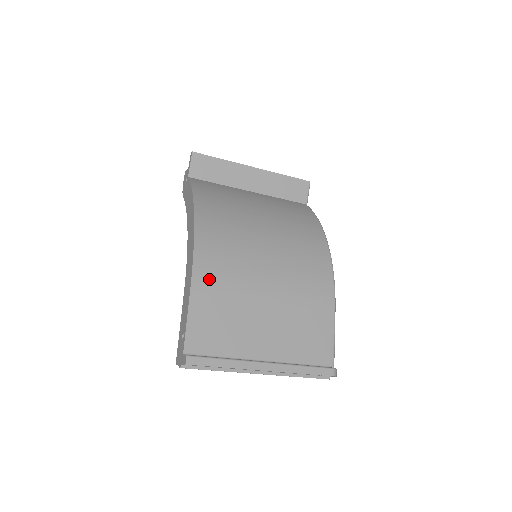
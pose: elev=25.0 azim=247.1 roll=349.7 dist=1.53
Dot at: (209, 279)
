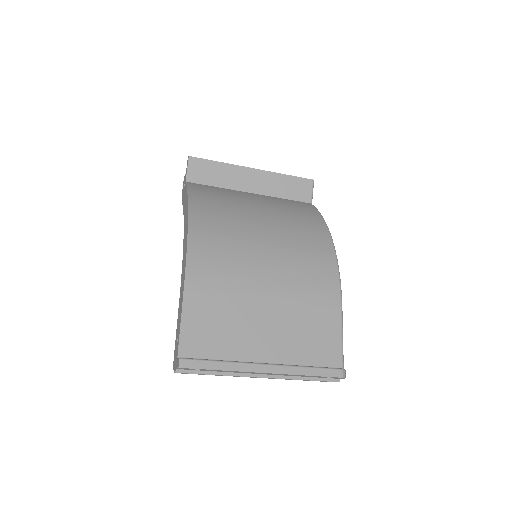
Dot at: (203, 279)
